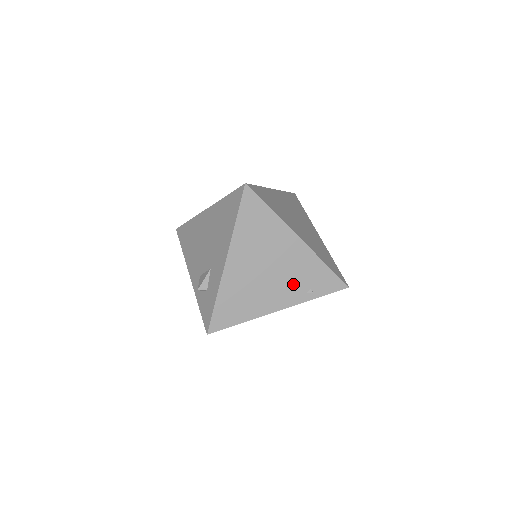
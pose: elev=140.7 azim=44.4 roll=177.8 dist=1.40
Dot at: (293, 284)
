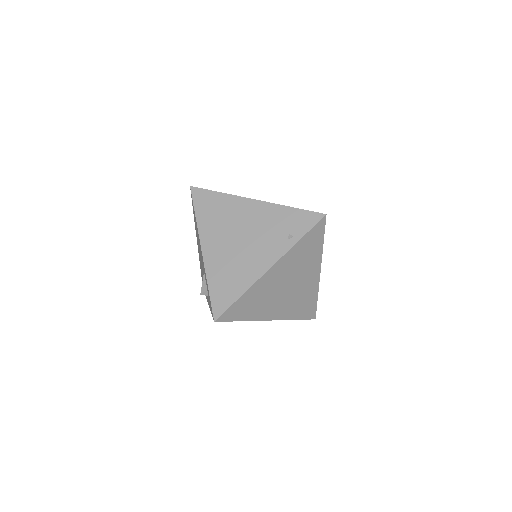
Dot at: (270, 239)
